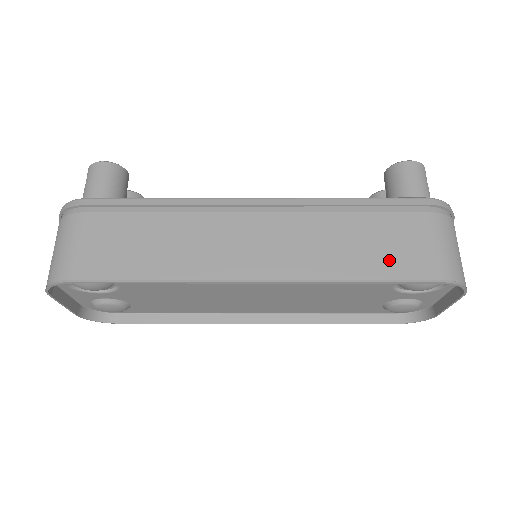
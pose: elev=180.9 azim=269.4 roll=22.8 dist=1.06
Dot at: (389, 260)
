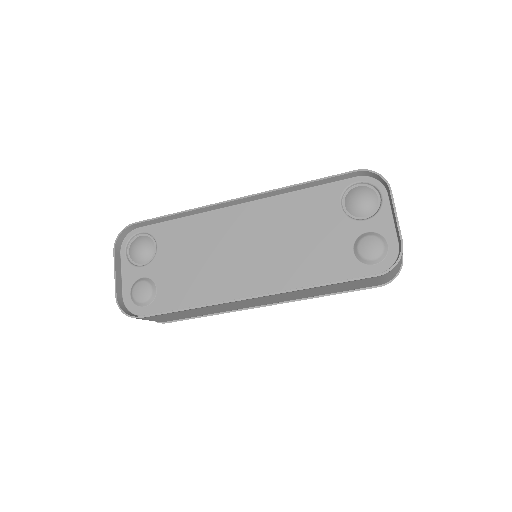
Dot at: occluded
